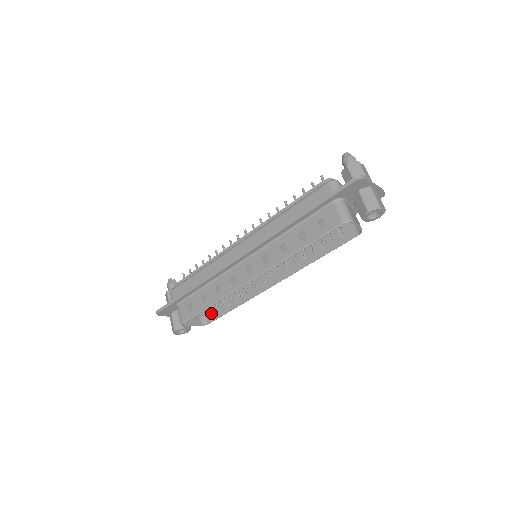
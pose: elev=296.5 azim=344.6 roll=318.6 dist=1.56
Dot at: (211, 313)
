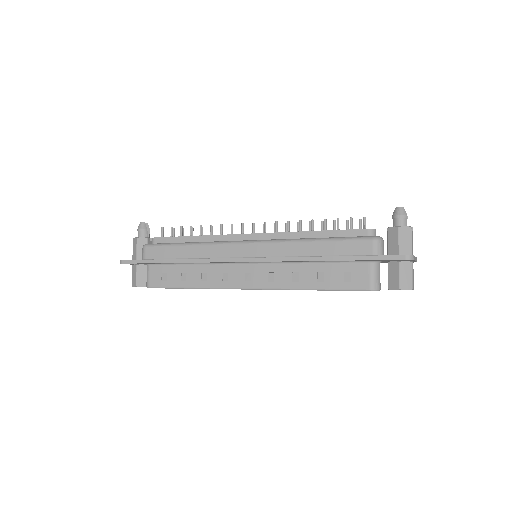
Dot at: occluded
